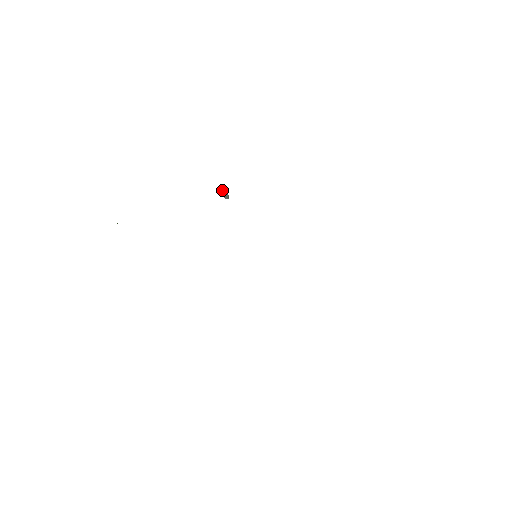
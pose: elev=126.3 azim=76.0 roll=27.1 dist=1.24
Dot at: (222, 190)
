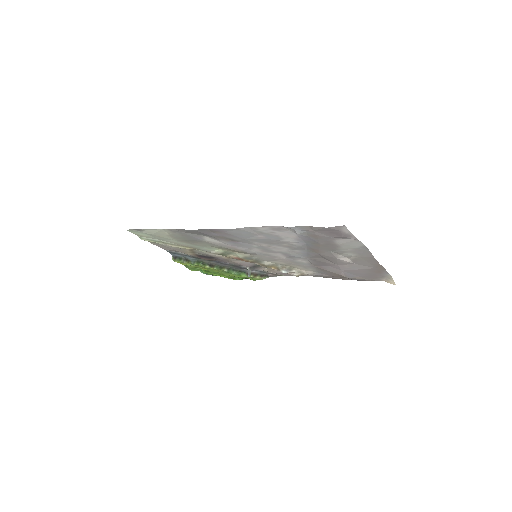
Dot at: occluded
